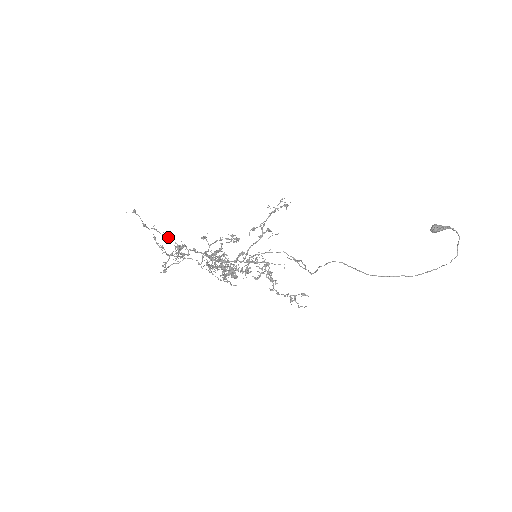
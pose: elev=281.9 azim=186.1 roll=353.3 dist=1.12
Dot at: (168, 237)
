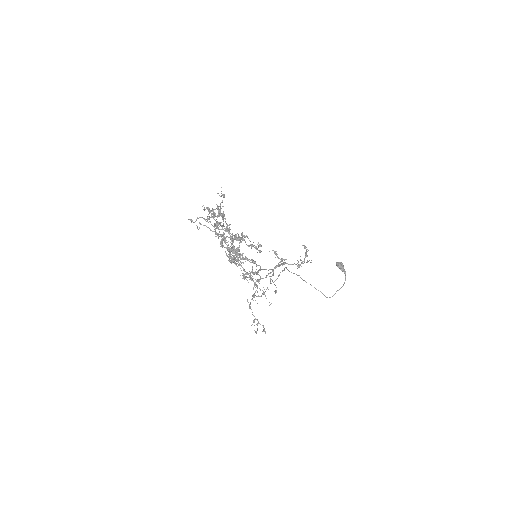
Dot at: (222, 216)
